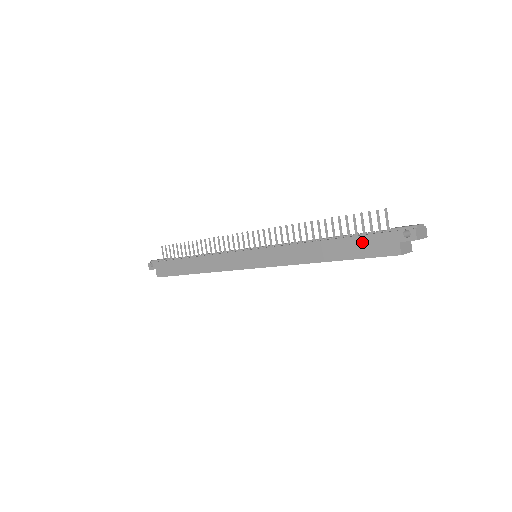
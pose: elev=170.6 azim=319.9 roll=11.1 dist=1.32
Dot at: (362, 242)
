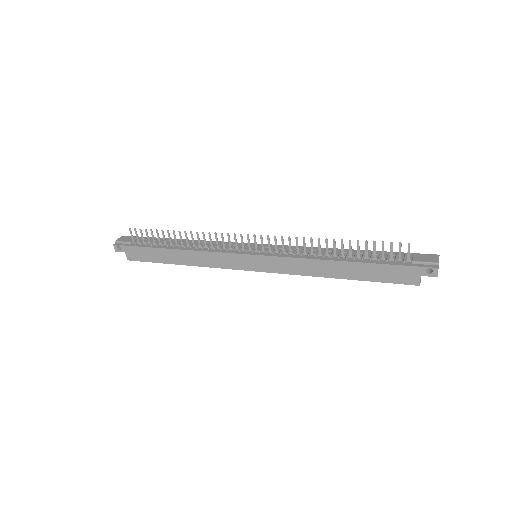
Dot at: (383, 270)
